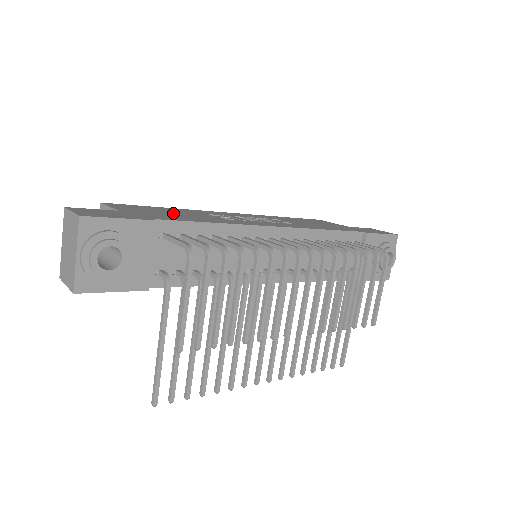
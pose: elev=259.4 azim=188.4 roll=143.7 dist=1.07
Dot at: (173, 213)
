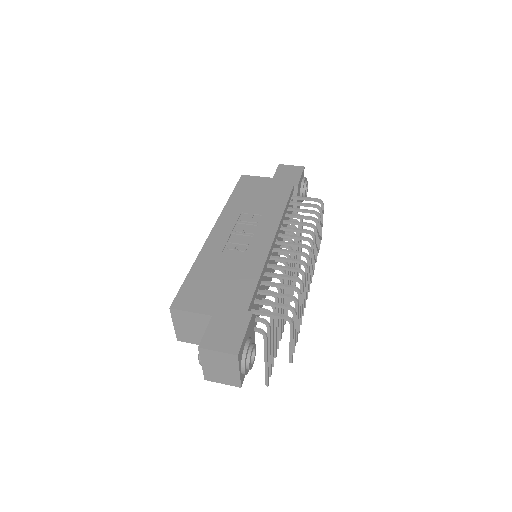
Dot at: (220, 280)
